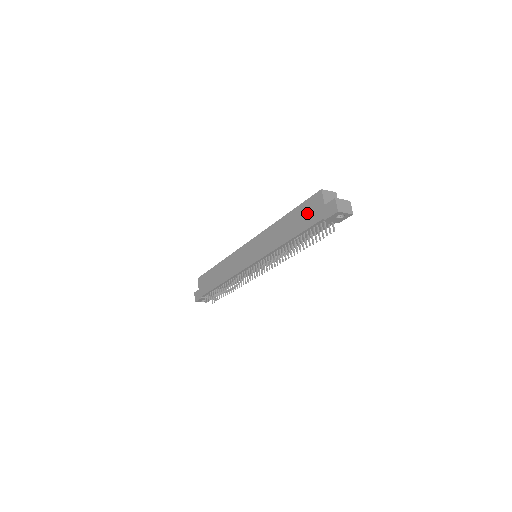
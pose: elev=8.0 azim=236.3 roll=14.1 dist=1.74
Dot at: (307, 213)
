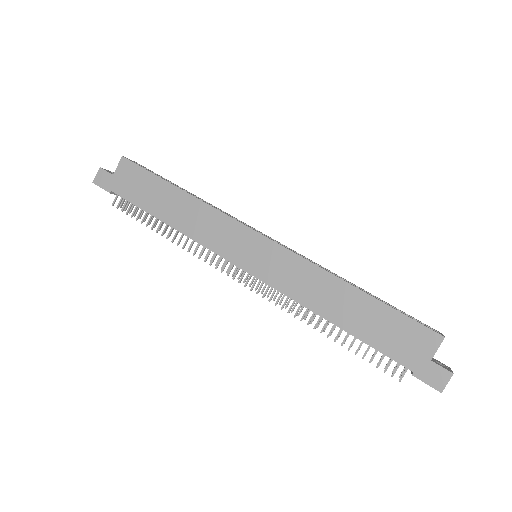
Dot at: (396, 334)
